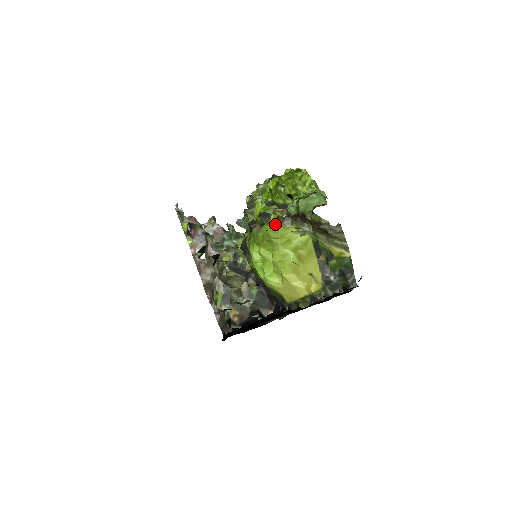
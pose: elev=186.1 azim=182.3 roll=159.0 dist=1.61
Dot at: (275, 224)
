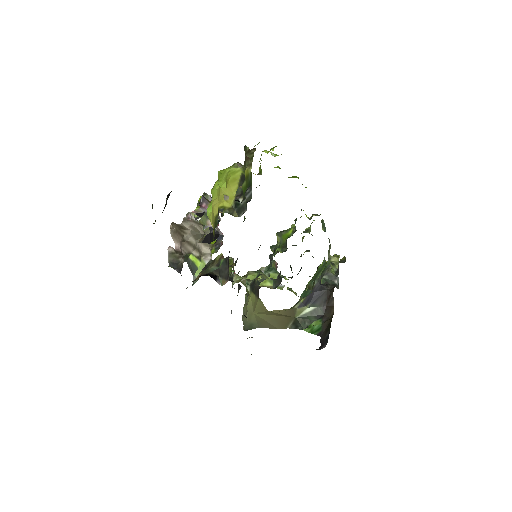
Dot at: occluded
